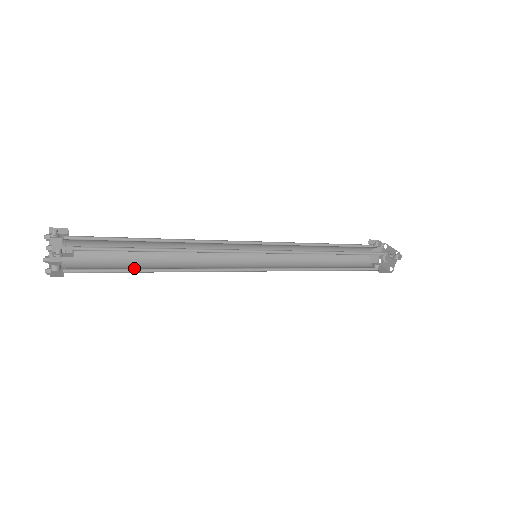
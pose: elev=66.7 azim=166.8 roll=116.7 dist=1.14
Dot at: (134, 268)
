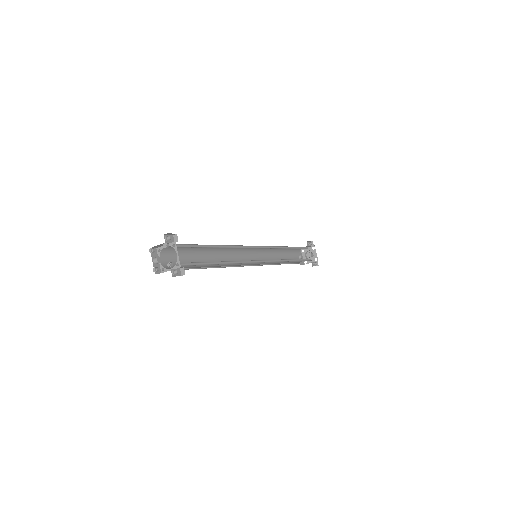
Dot at: occluded
